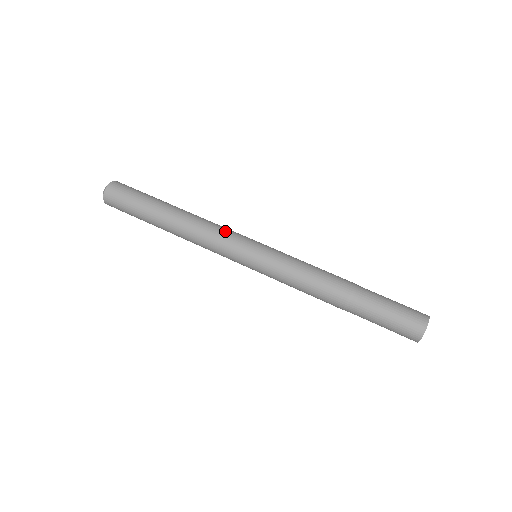
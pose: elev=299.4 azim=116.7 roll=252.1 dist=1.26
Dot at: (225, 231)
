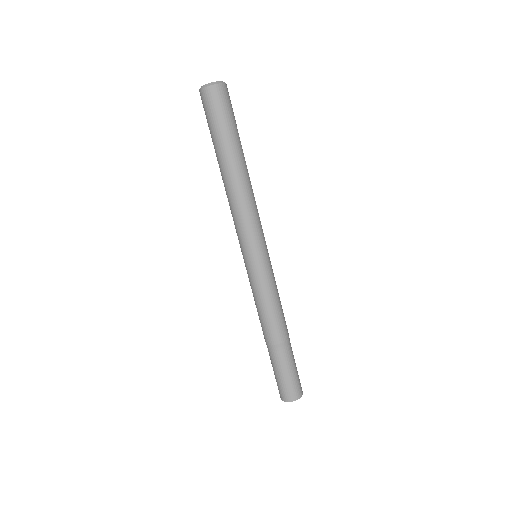
Dot at: (250, 224)
